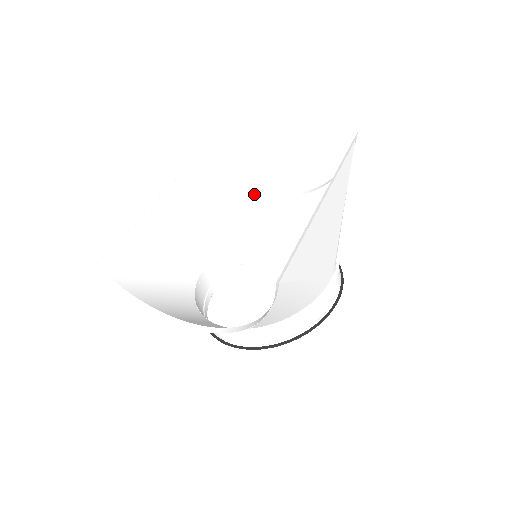
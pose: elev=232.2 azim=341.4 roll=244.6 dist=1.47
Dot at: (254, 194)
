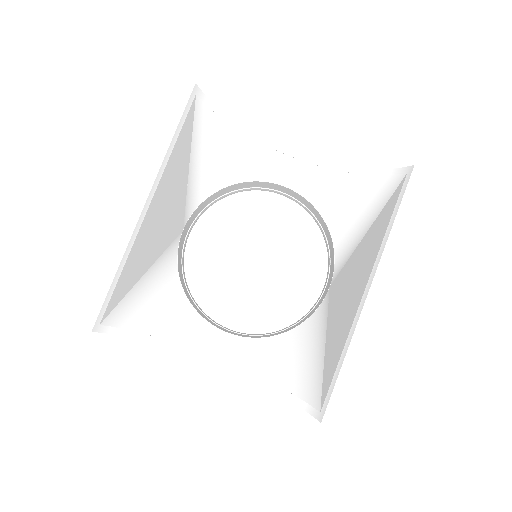
Dot at: (249, 142)
